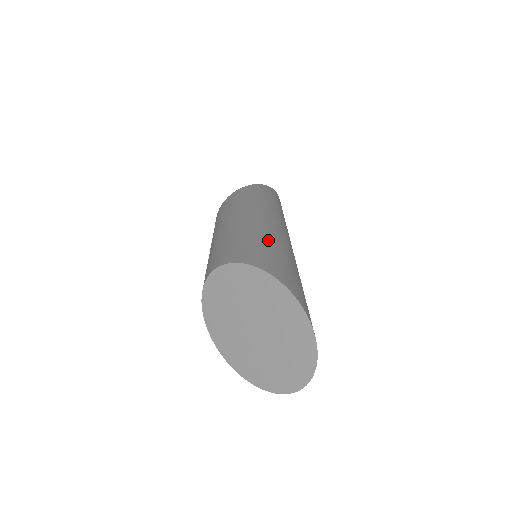
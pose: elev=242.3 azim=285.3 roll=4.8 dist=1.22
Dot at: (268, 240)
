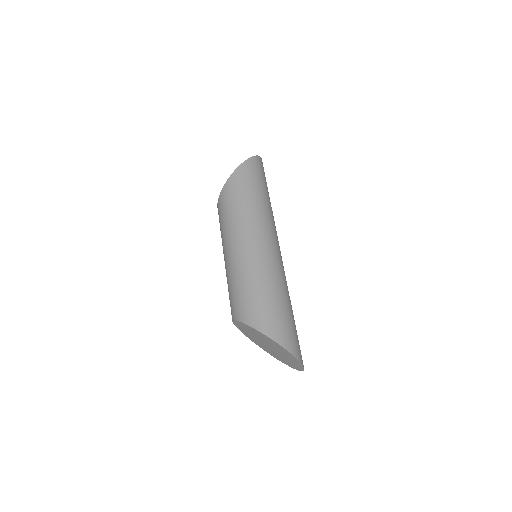
Dot at: (255, 284)
